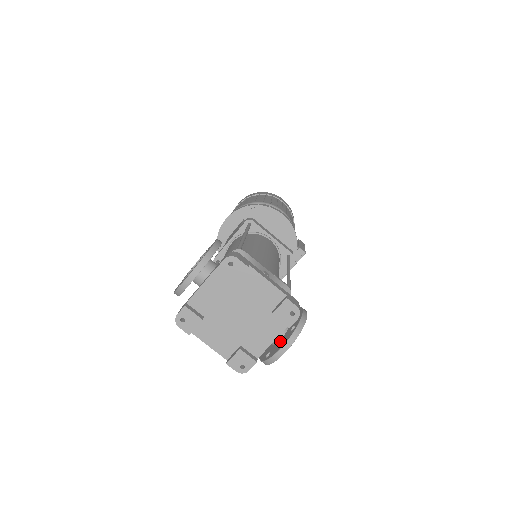
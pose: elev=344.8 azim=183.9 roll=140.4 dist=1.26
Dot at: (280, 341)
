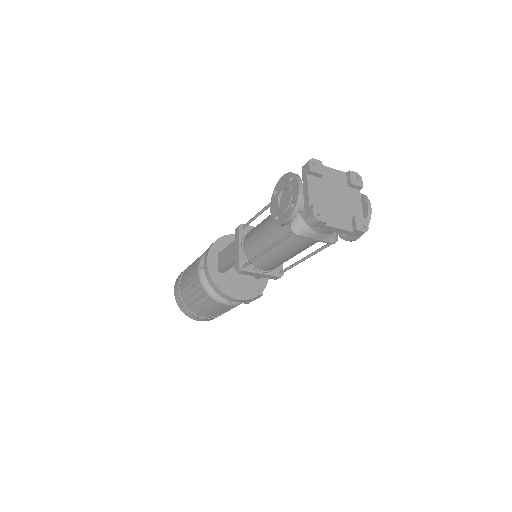
Dot at: occluded
